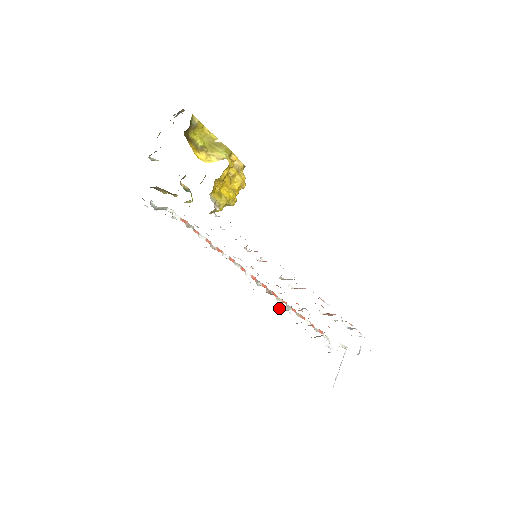
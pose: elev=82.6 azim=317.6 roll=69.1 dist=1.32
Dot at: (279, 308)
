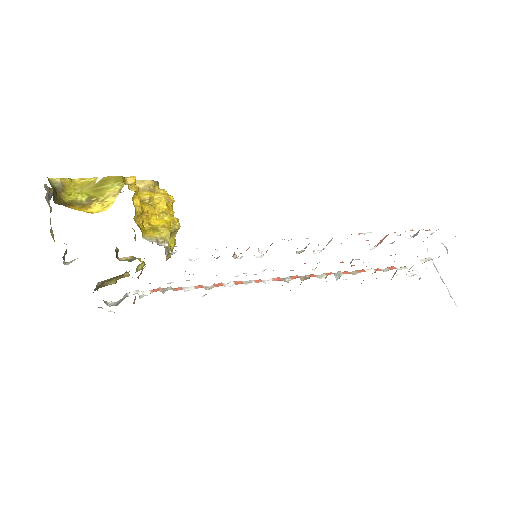
Dot at: occluded
